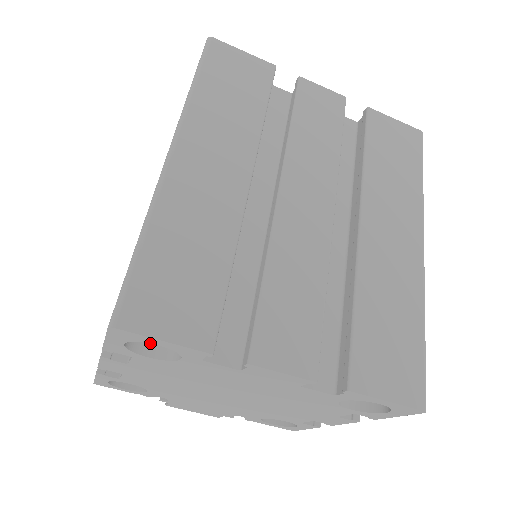
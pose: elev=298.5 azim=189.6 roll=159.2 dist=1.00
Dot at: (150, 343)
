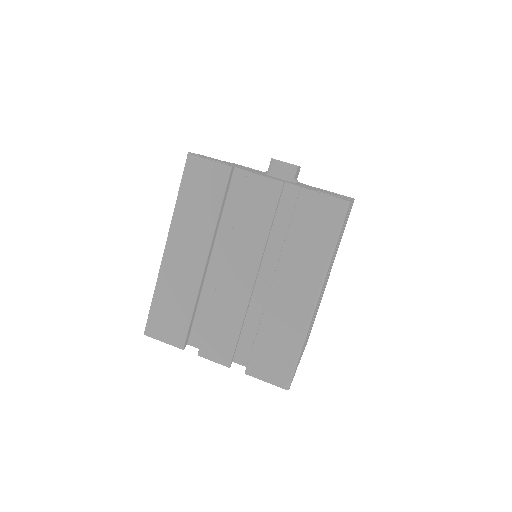
Dot at: occluded
